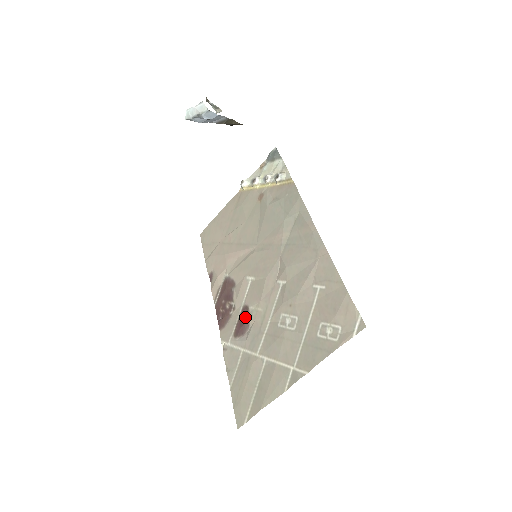
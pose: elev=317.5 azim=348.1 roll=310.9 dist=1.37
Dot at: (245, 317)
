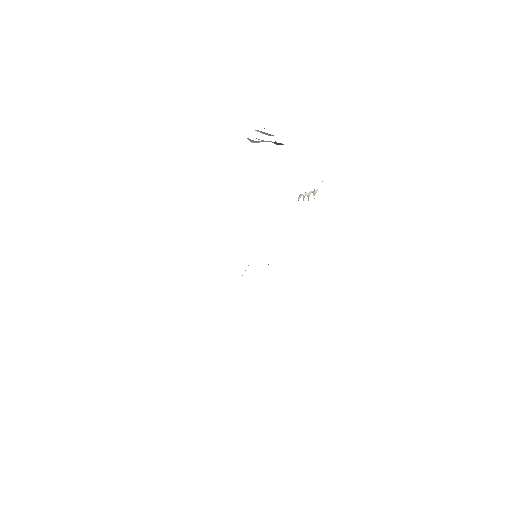
Dot at: occluded
